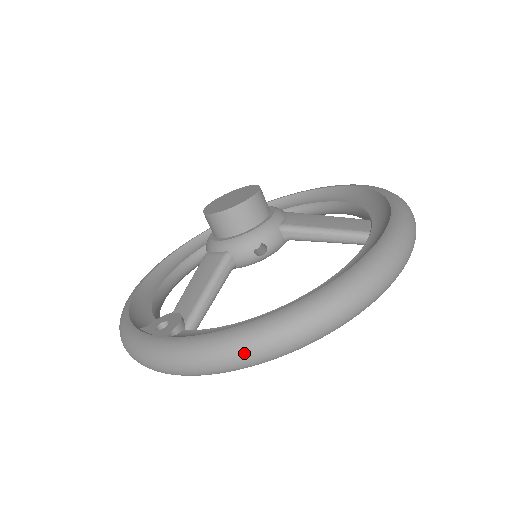
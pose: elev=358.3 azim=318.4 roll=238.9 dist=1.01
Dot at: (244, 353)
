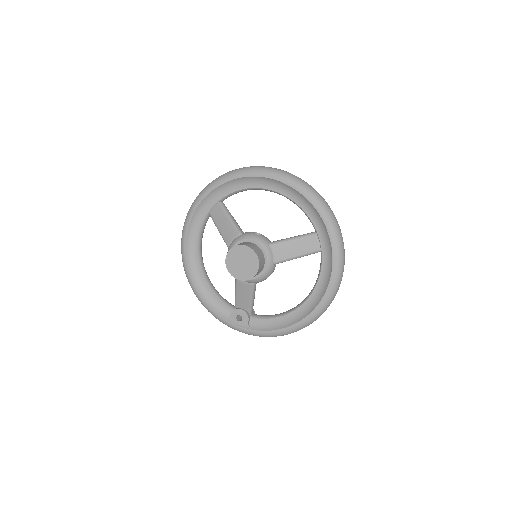
Dot at: occluded
